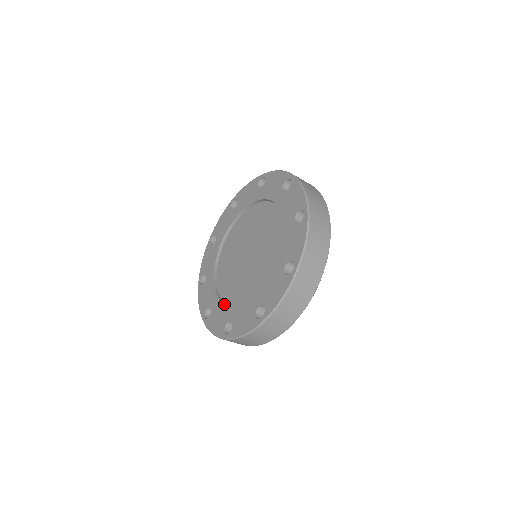
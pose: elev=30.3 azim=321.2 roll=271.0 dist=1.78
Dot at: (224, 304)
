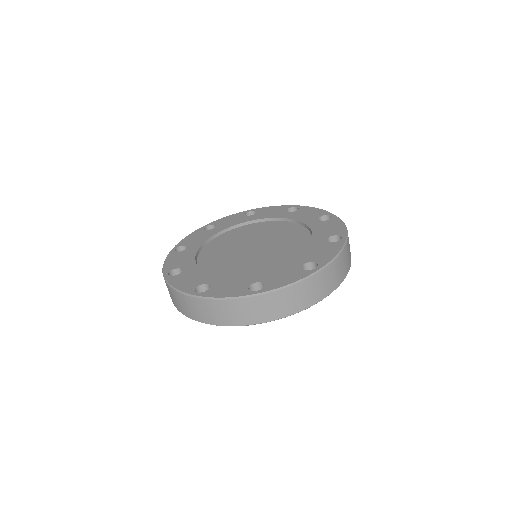
Dot at: (204, 271)
